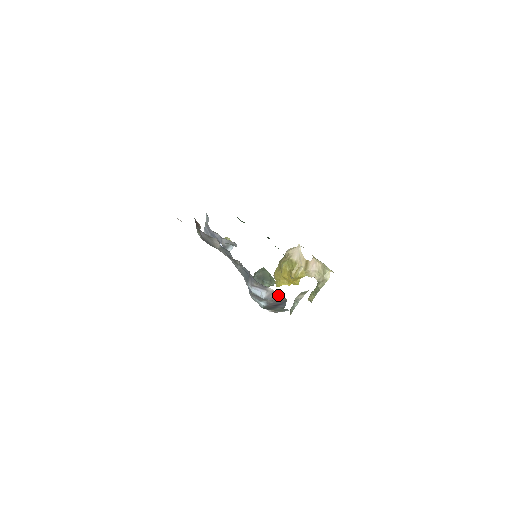
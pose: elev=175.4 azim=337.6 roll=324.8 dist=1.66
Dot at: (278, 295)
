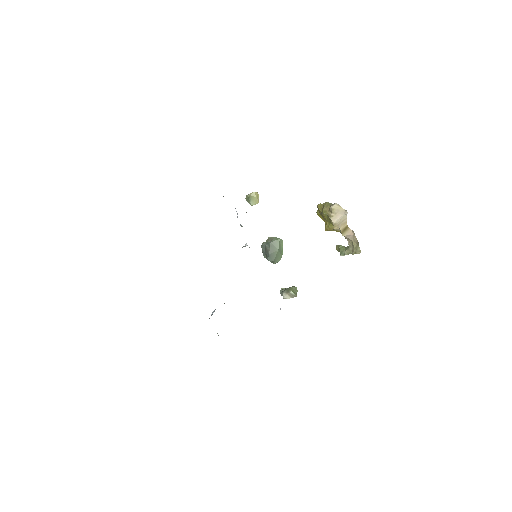
Dot at: occluded
